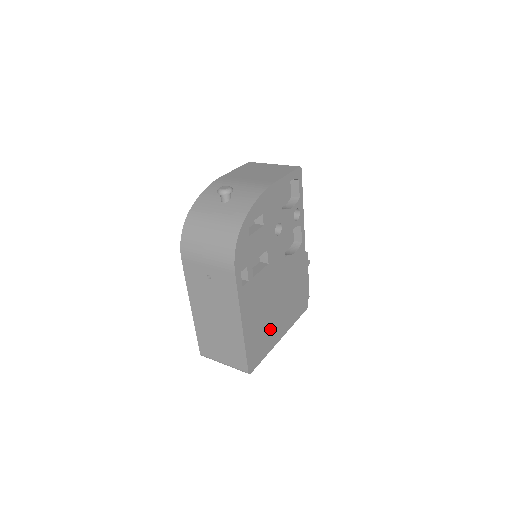
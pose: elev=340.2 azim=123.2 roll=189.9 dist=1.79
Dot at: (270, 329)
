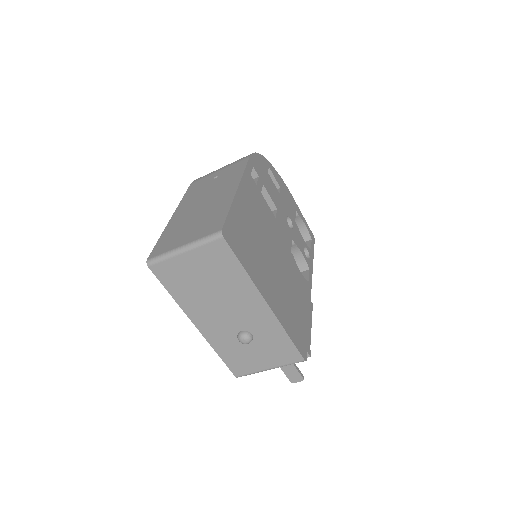
Dot at: (259, 262)
